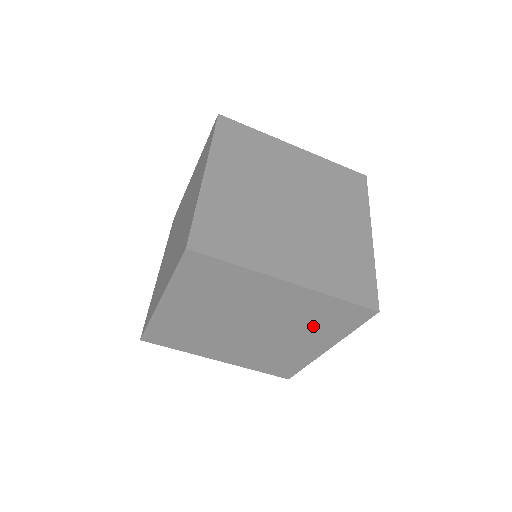
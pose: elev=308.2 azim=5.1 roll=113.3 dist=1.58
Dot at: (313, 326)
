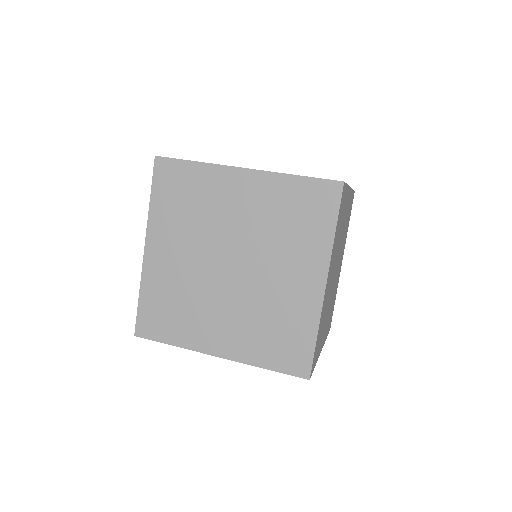
Dot at: (292, 237)
